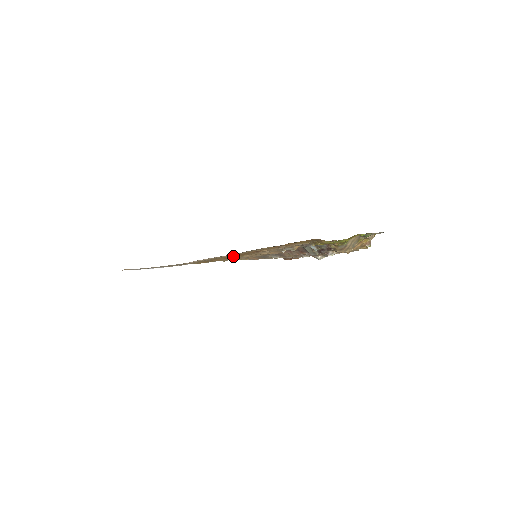
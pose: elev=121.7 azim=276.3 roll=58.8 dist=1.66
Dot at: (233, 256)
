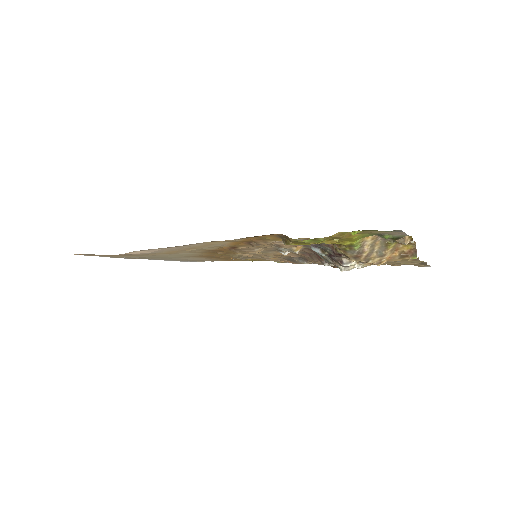
Dot at: (217, 252)
